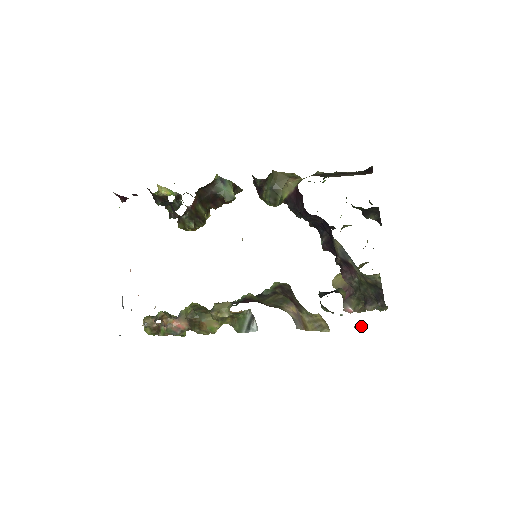
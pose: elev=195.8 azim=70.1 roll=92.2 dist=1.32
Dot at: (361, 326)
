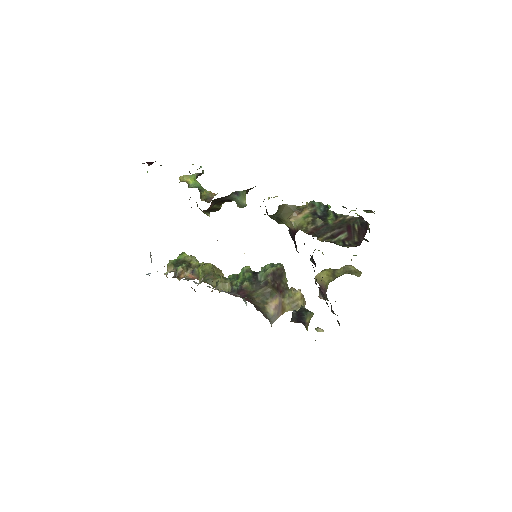
Dot at: (320, 331)
